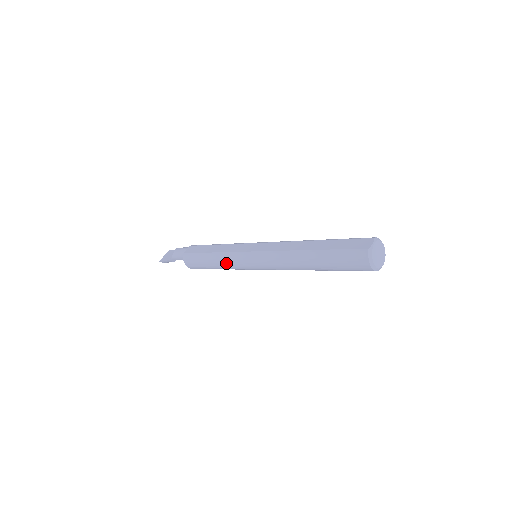
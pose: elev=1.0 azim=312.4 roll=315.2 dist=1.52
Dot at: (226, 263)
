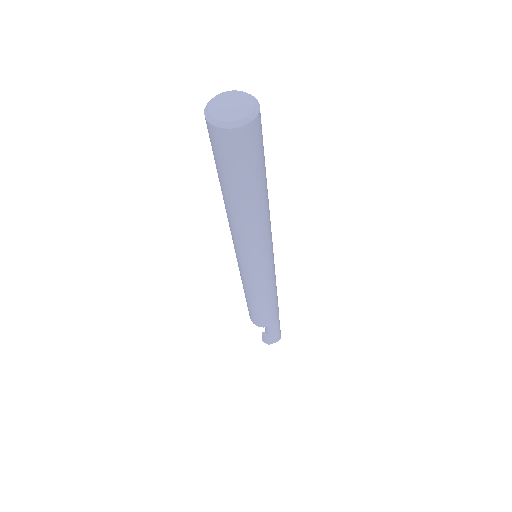
Dot at: occluded
